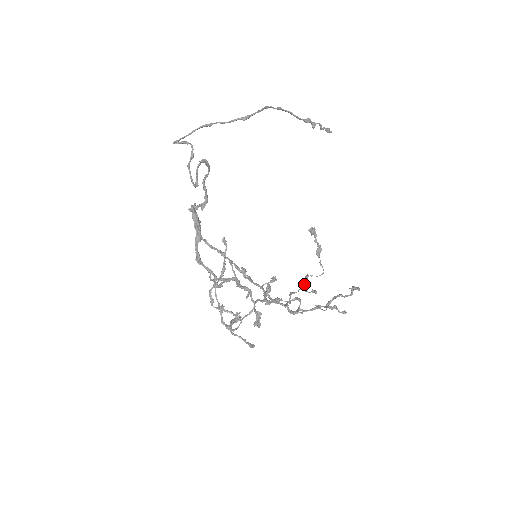
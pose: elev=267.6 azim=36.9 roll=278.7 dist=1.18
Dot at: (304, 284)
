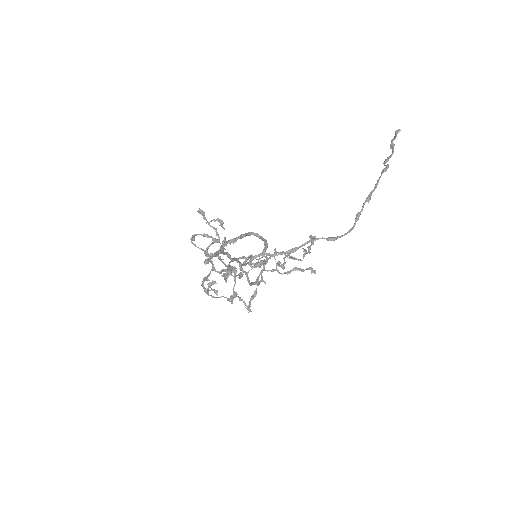
Dot at: occluded
